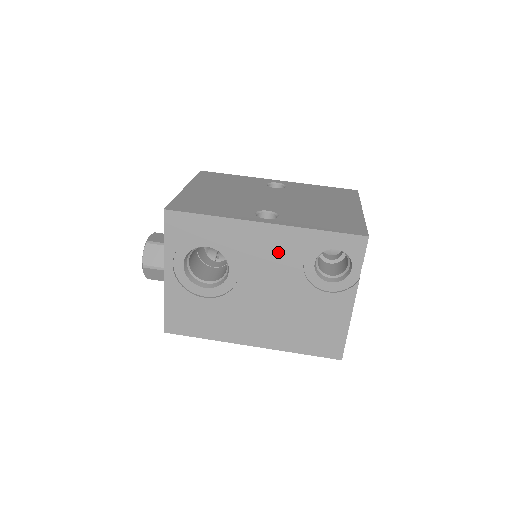
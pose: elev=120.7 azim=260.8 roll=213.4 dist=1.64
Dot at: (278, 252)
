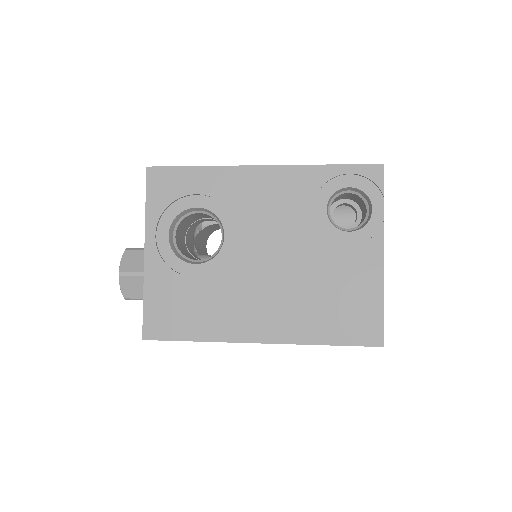
Dot at: (281, 200)
